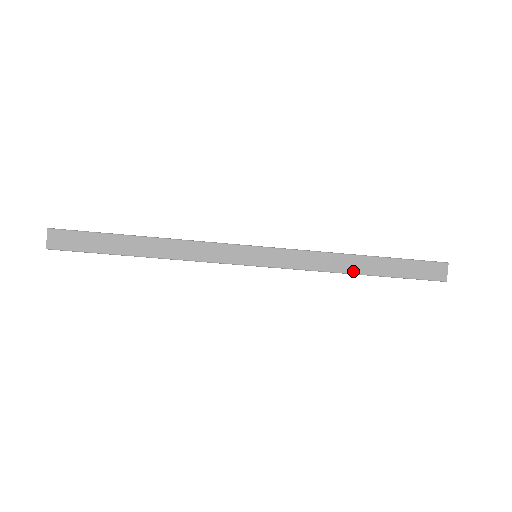
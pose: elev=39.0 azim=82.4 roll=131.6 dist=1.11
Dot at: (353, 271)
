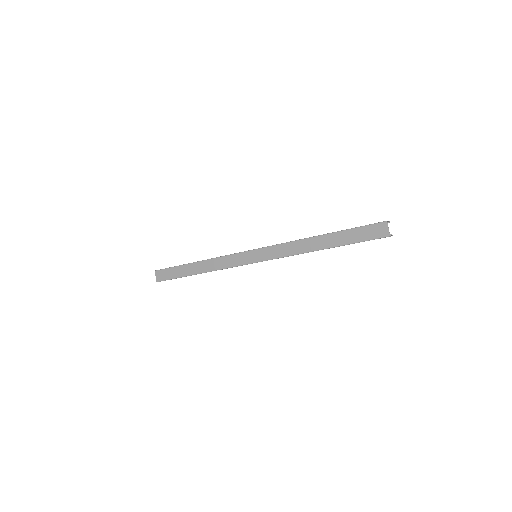
Dot at: (316, 249)
